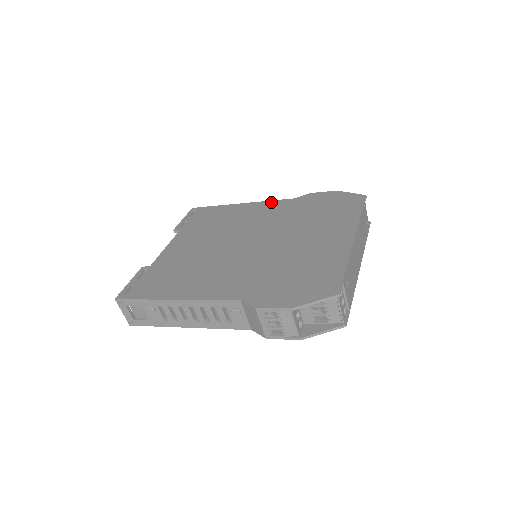
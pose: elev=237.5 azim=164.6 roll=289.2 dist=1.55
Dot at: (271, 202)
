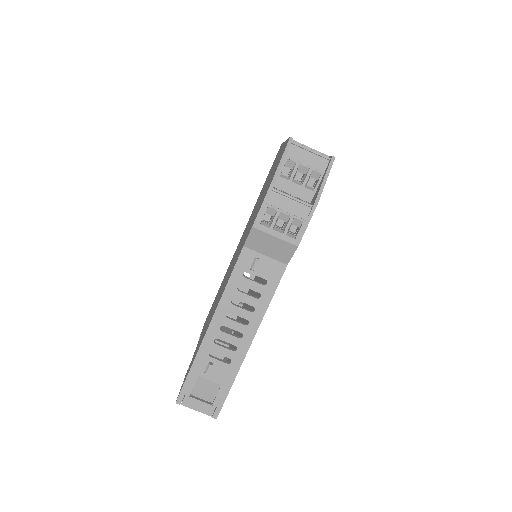
Dot at: occluded
